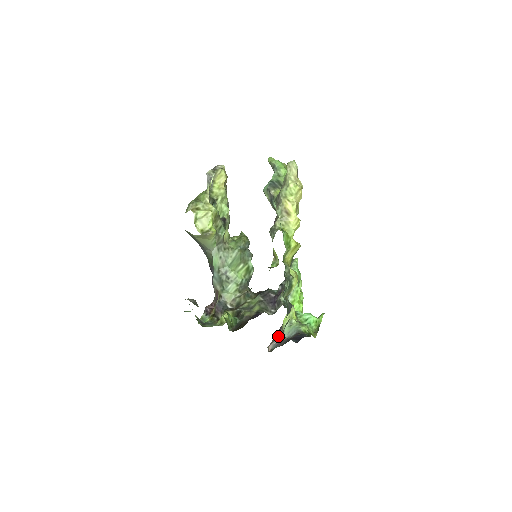
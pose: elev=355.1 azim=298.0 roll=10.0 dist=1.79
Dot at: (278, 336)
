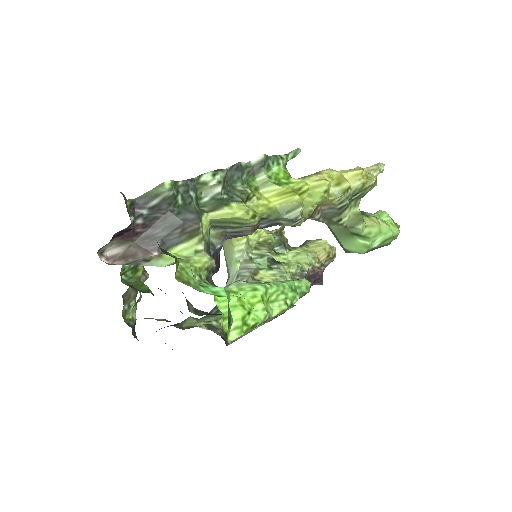
Dot at: (138, 256)
